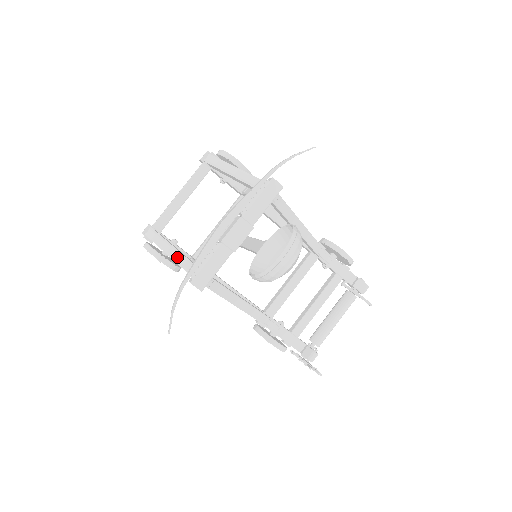
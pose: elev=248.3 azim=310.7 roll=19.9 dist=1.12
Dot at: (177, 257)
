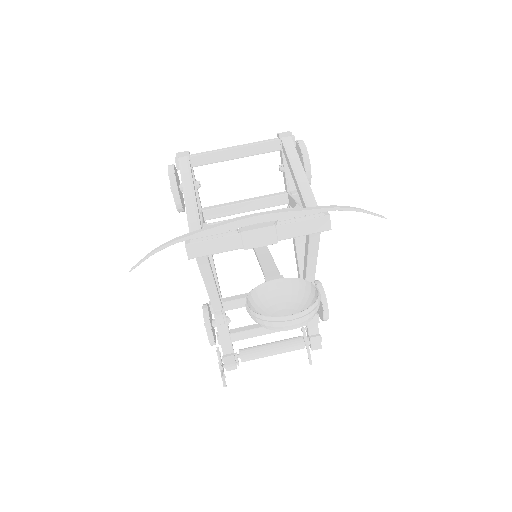
Dot at: (191, 207)
